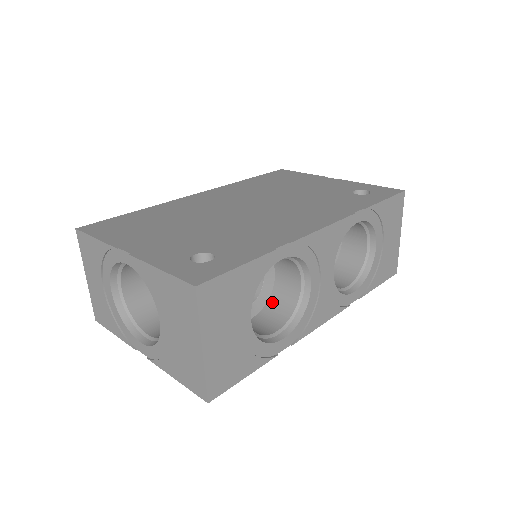
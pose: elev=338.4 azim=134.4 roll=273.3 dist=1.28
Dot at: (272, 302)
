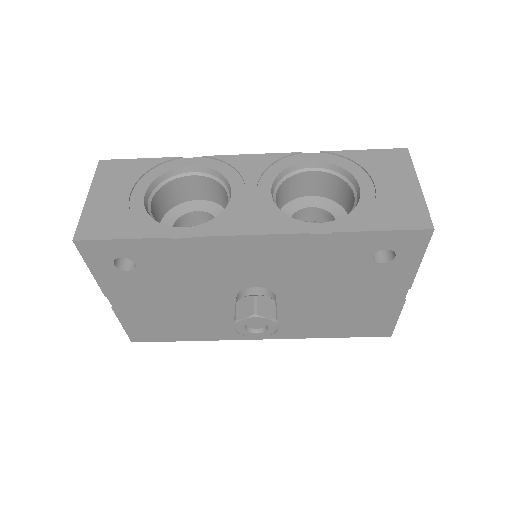
Dot at: occluded
